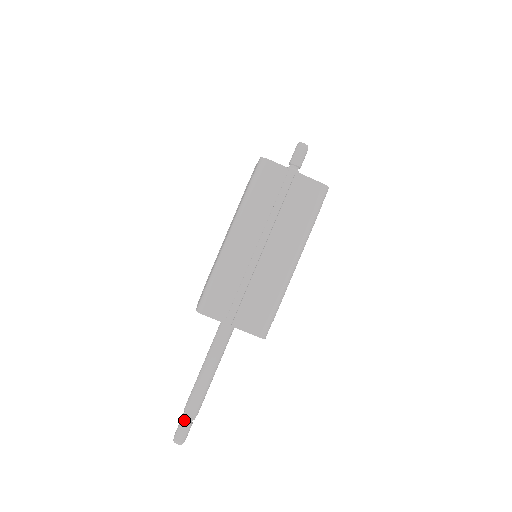
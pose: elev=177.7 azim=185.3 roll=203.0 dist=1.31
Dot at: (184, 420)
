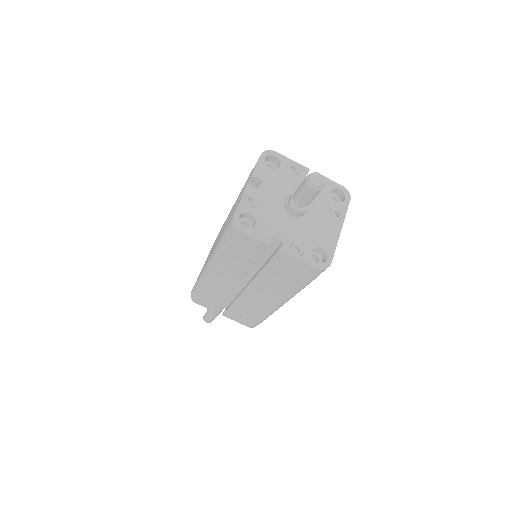
Dot at: occluded
